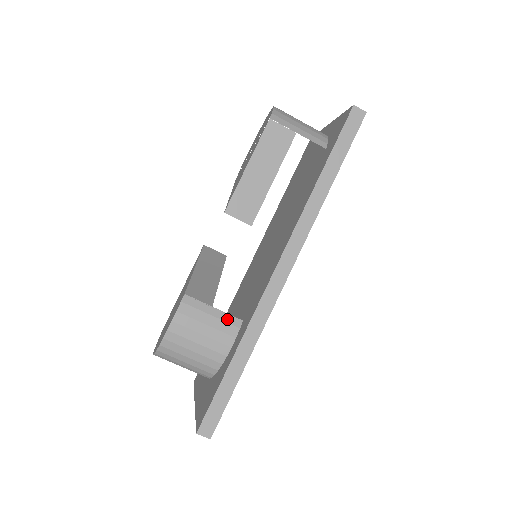
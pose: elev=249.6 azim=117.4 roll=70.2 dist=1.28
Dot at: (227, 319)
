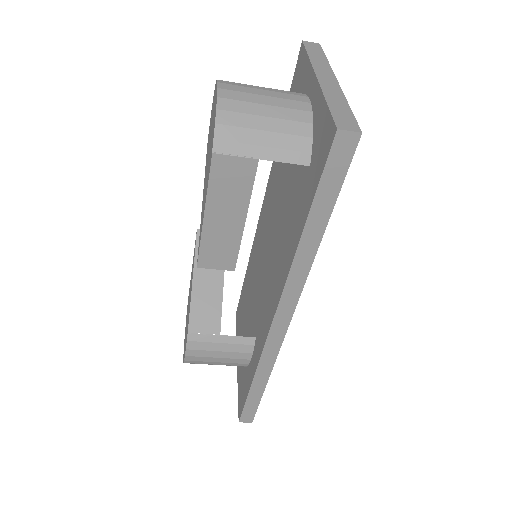
Dot at: (239, 341)
